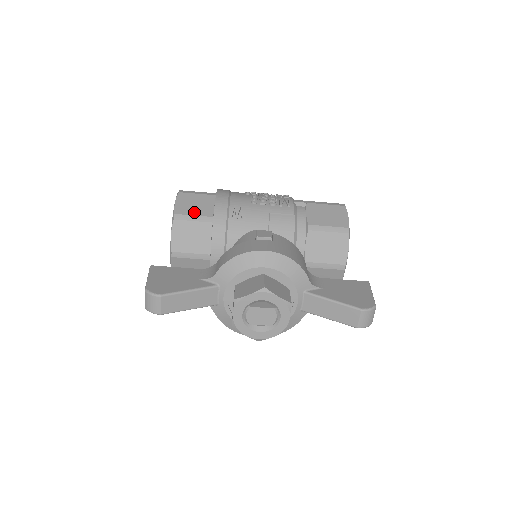
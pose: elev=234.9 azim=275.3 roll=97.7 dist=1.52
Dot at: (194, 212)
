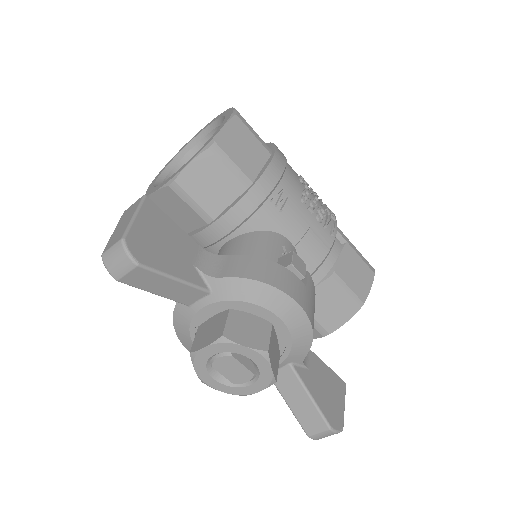
Dot at: (237, 158)
